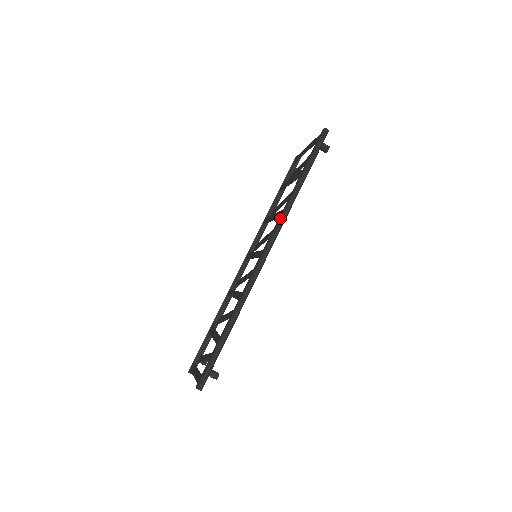
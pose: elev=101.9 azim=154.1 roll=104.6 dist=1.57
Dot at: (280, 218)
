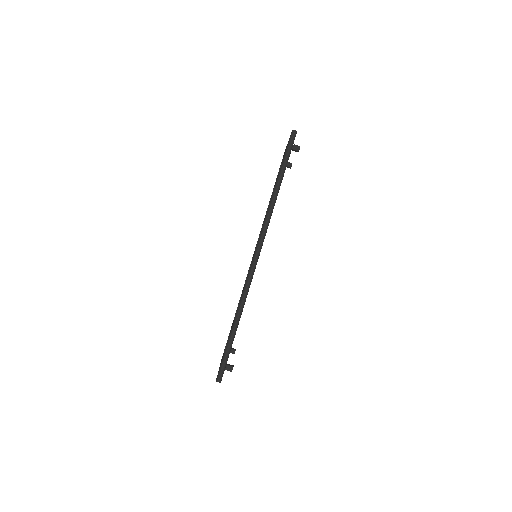
Dot at: (264, 224)
